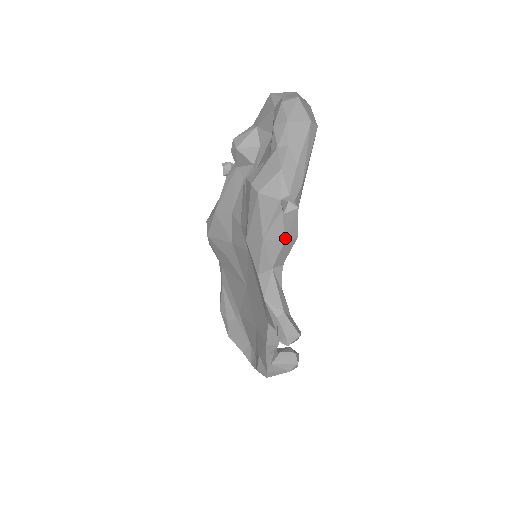
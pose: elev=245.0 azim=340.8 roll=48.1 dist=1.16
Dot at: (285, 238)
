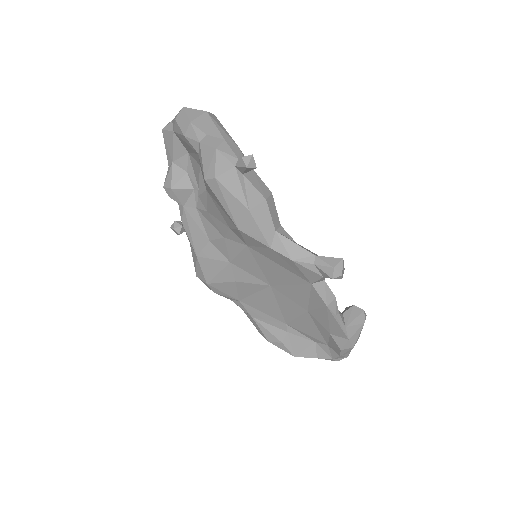
Dot at: (264, 197)
